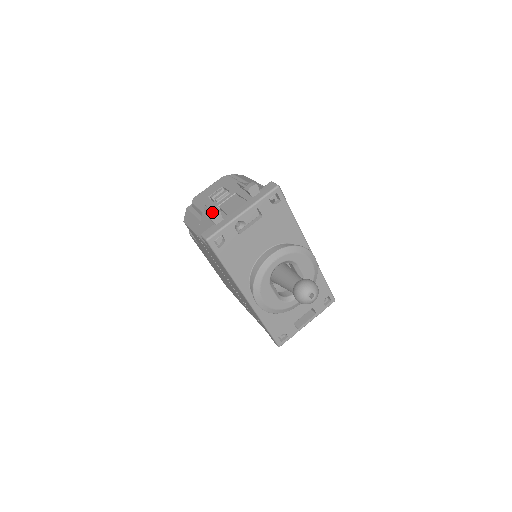
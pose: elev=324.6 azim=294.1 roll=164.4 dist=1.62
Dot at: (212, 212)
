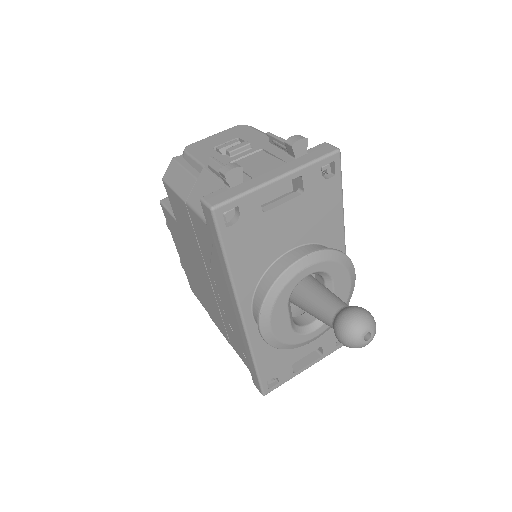
Dot at: (228, 165)
